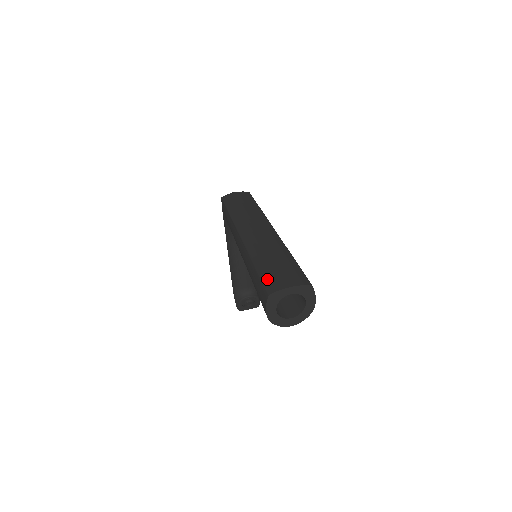
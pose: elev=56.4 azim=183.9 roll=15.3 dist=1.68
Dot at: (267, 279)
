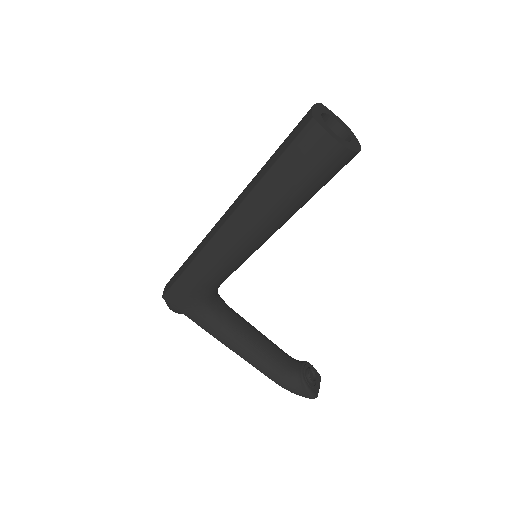
Dot at: (292, 137)
